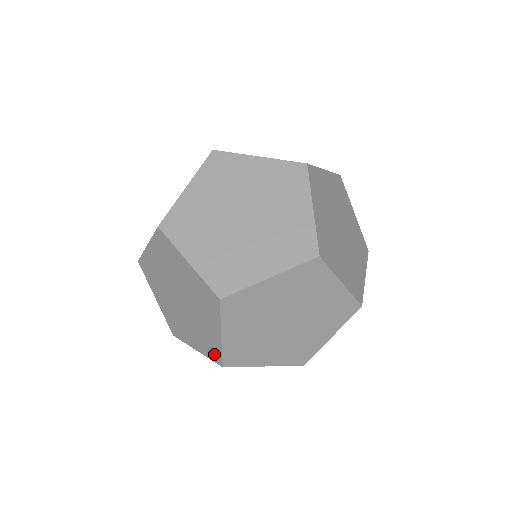
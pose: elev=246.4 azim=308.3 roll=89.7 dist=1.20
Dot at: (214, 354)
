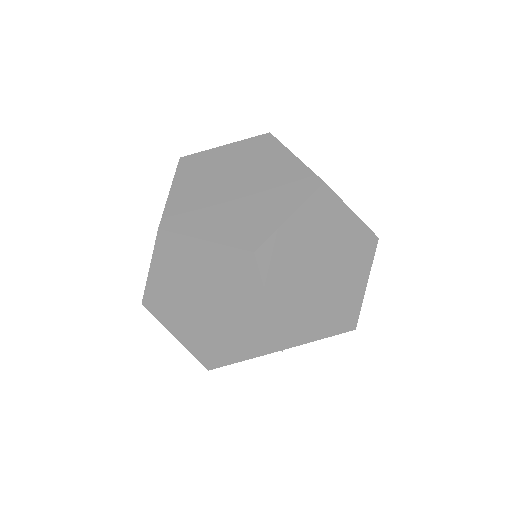
Dot at: occluded
